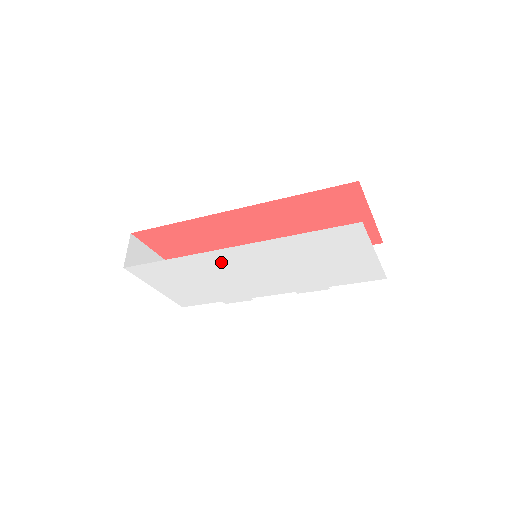
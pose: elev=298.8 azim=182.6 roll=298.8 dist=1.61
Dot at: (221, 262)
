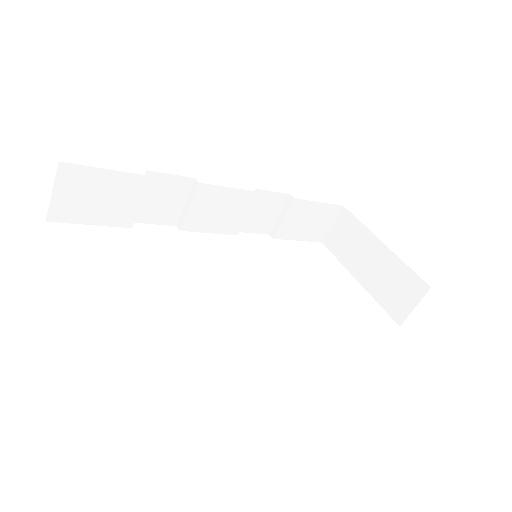
Dot at: occluded
